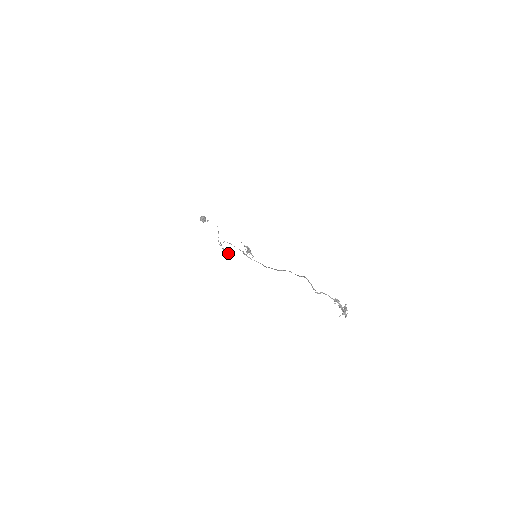
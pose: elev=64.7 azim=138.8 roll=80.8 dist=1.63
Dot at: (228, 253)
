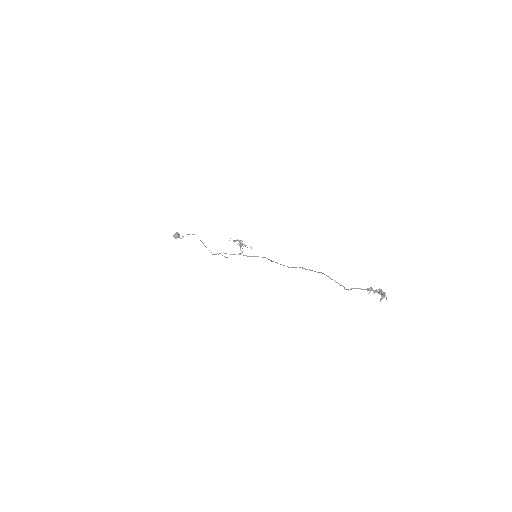
Dot at: occluded
